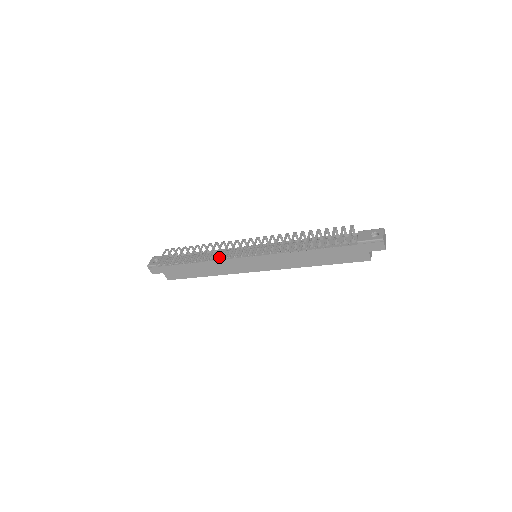
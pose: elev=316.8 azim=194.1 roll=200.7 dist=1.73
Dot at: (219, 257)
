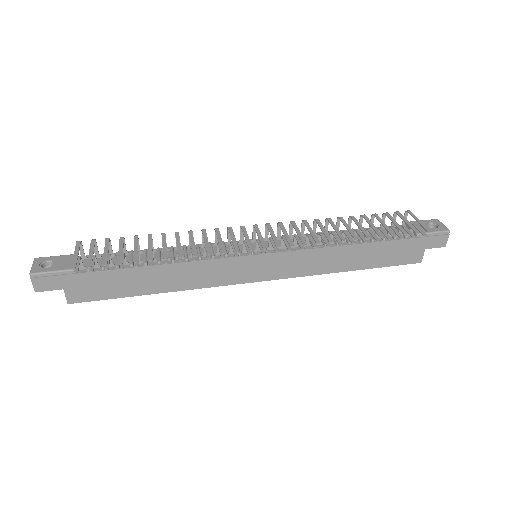
Dot at: occluded
